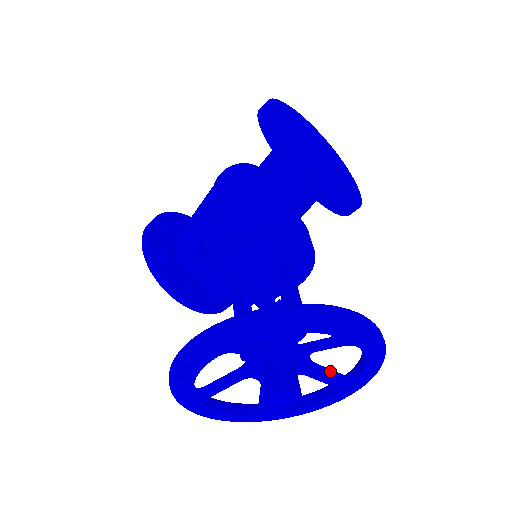
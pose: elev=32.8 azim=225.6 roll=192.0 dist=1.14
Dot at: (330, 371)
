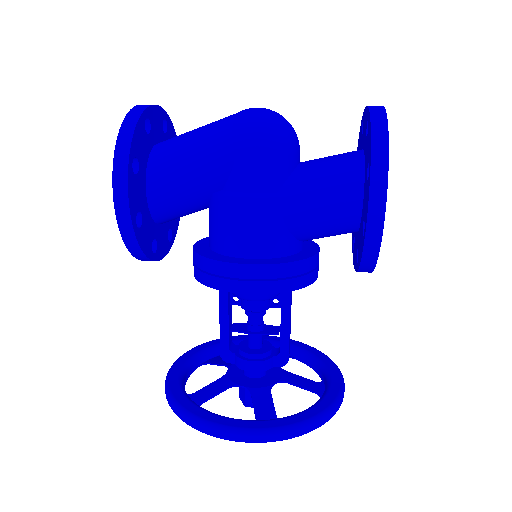
Dot at: occluded
